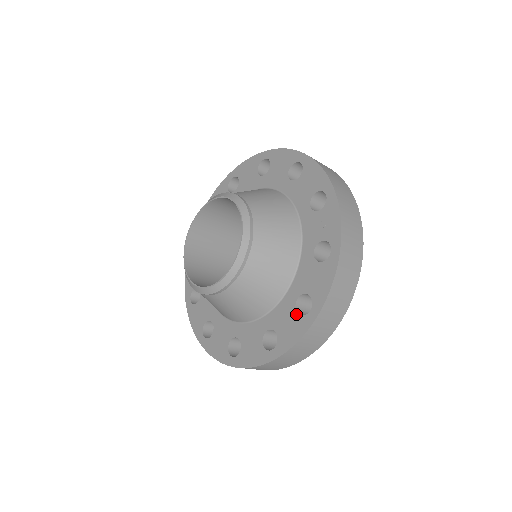
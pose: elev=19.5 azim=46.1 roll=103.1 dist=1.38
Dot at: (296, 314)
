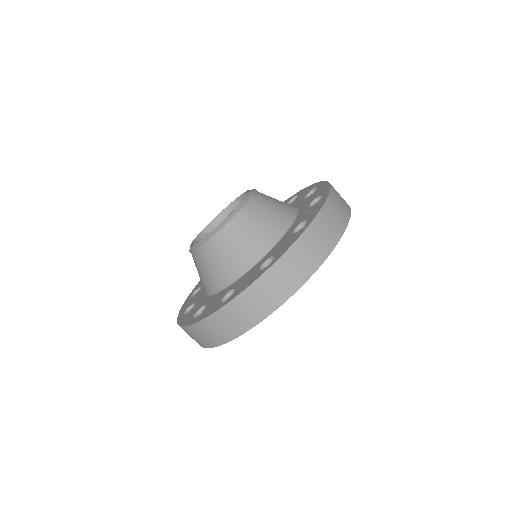
Dot at: (257, 271)
